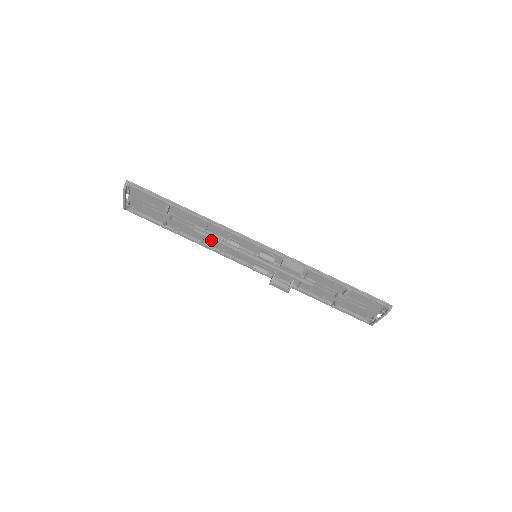
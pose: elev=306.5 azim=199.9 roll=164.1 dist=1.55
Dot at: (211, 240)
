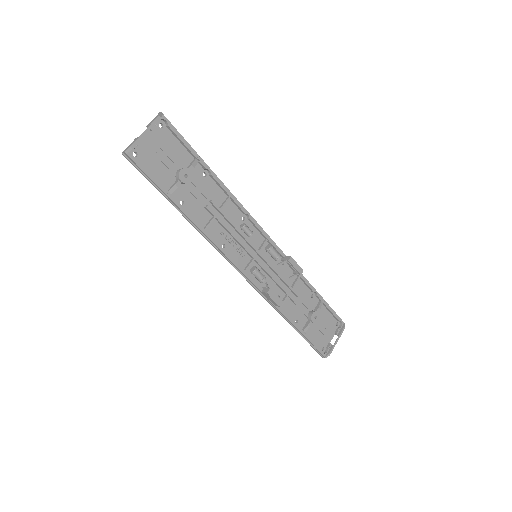
Dot at: (216, 228)
